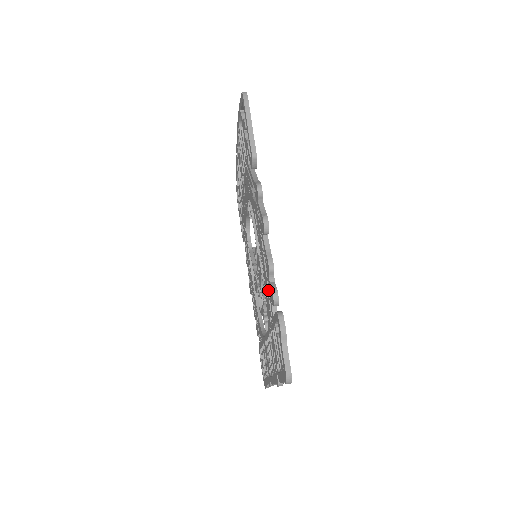
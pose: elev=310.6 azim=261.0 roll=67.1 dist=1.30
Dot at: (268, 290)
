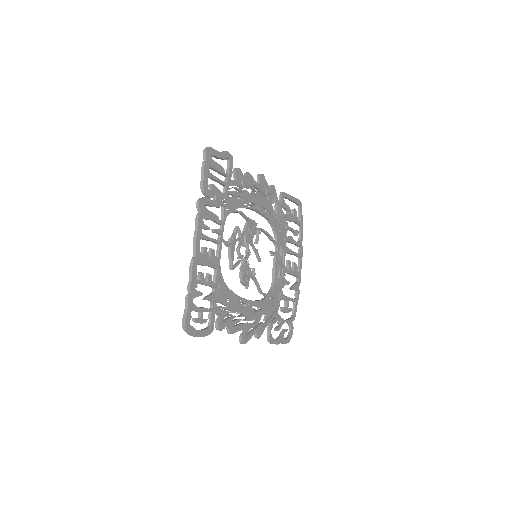
Dot at: occluded
